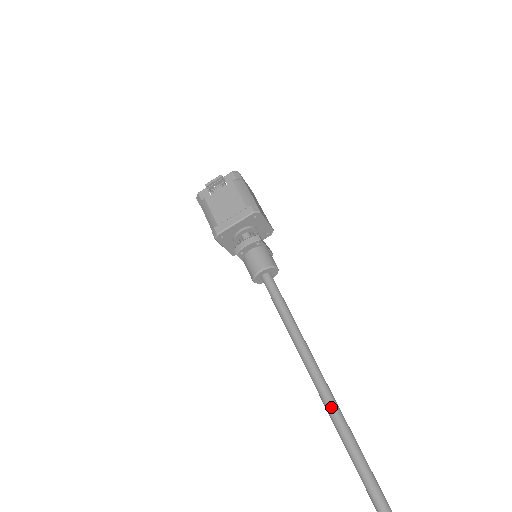
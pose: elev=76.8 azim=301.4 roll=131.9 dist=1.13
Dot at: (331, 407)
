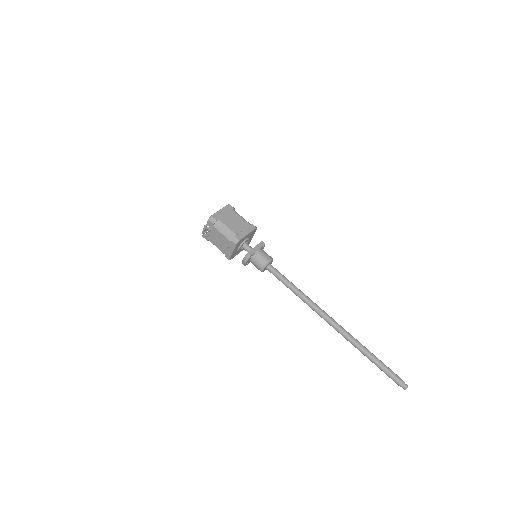
Dot at: (333, 327)
